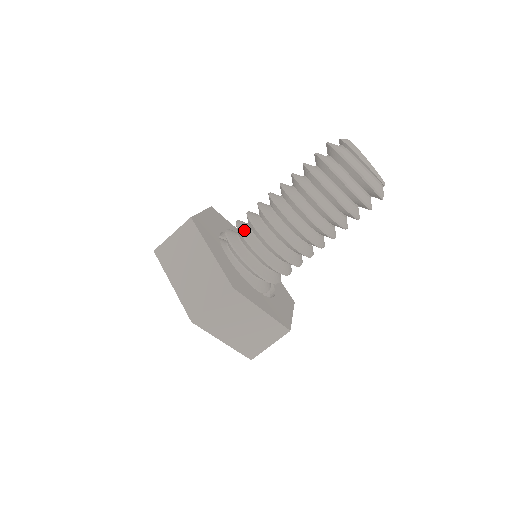
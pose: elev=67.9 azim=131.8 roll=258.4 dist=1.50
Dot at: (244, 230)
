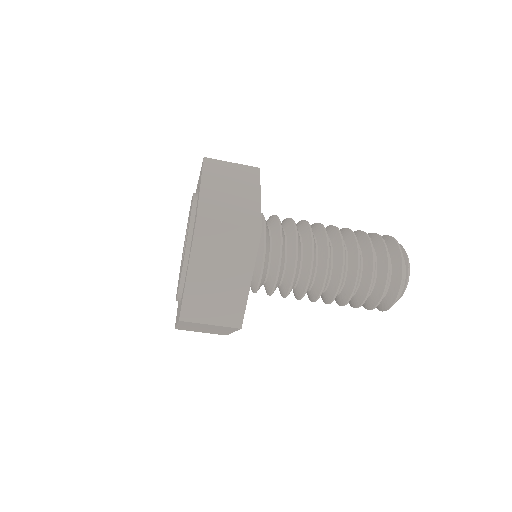
Dot at: occluded
